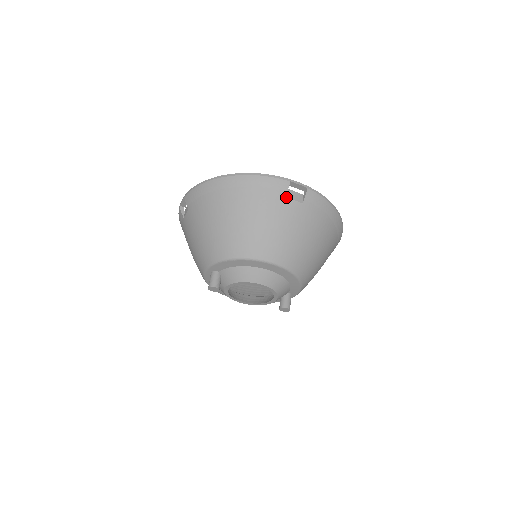
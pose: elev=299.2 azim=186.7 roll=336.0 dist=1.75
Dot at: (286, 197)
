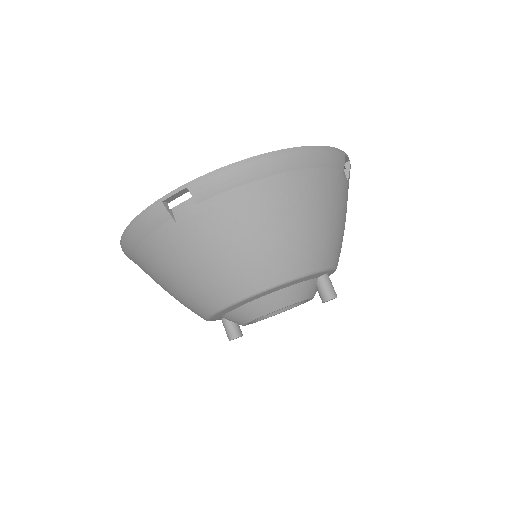
Dot at: (177, 223)
